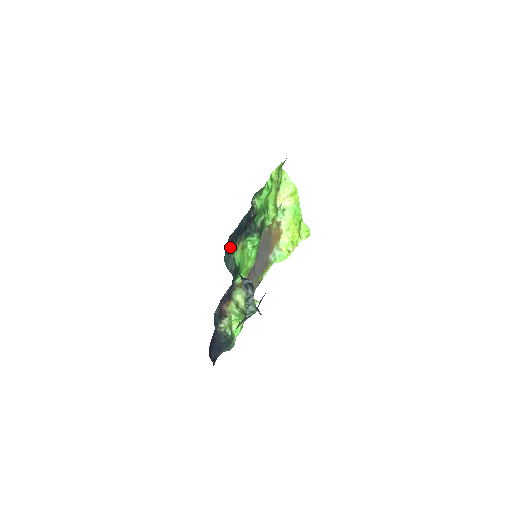
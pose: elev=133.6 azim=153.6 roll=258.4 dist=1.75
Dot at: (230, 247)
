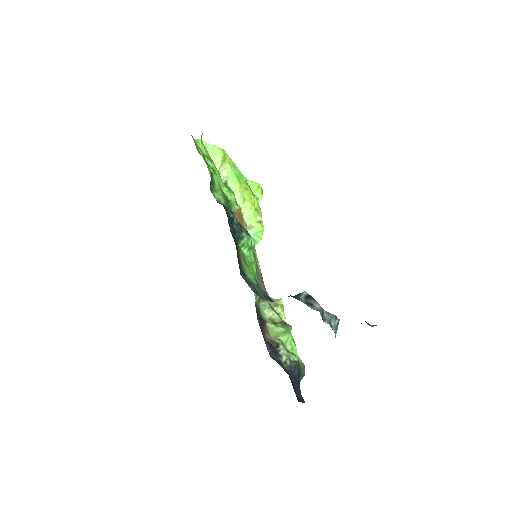
Dot at: occluded
